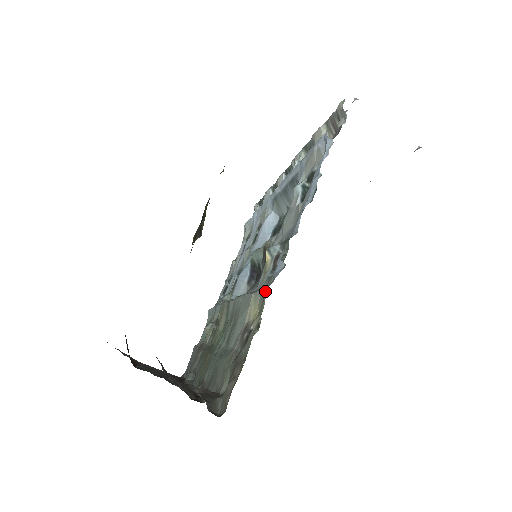
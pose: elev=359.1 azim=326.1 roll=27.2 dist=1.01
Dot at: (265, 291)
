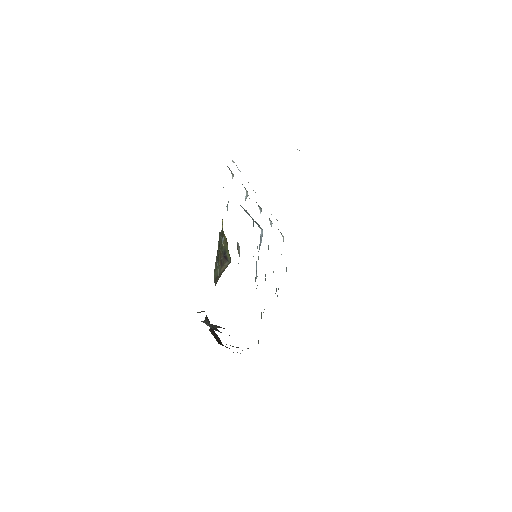
Dot at: occluded
